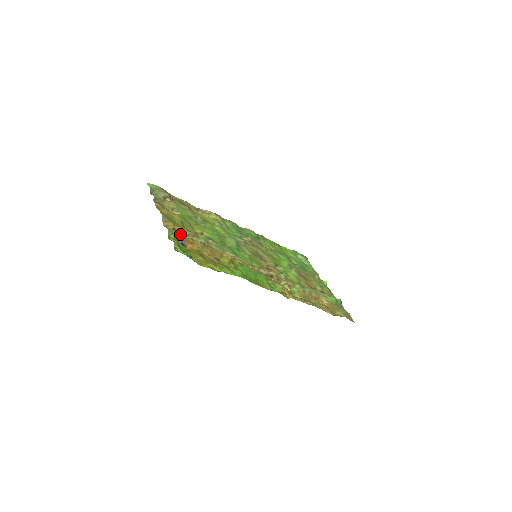
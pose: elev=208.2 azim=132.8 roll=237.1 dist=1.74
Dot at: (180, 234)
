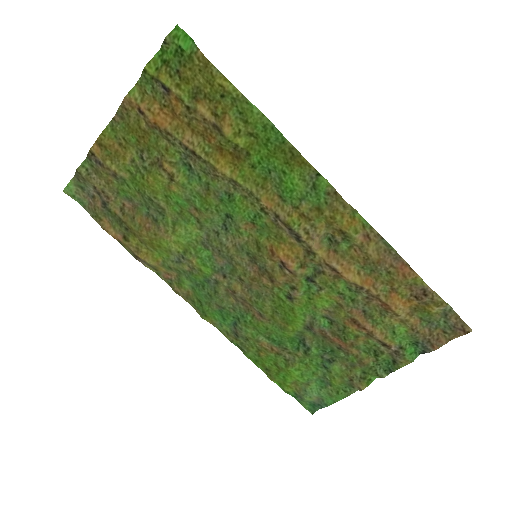
Dot at: (154, 100)
